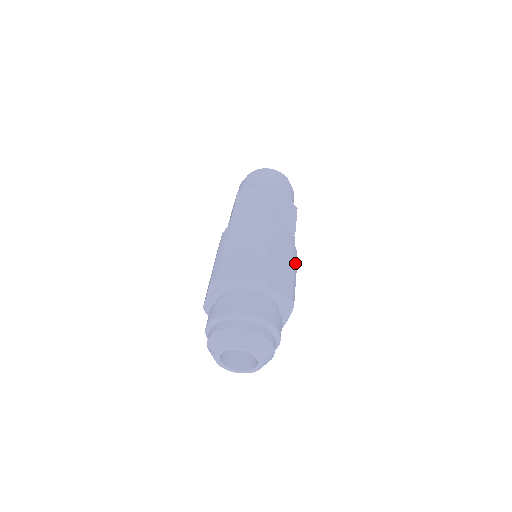
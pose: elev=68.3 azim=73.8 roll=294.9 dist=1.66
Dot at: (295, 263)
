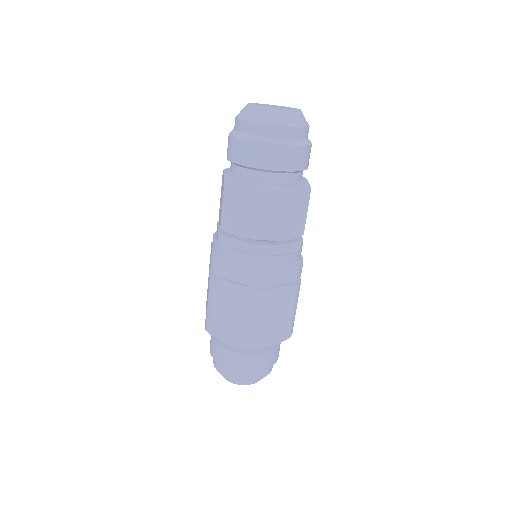
Dot at: (297, 290)
